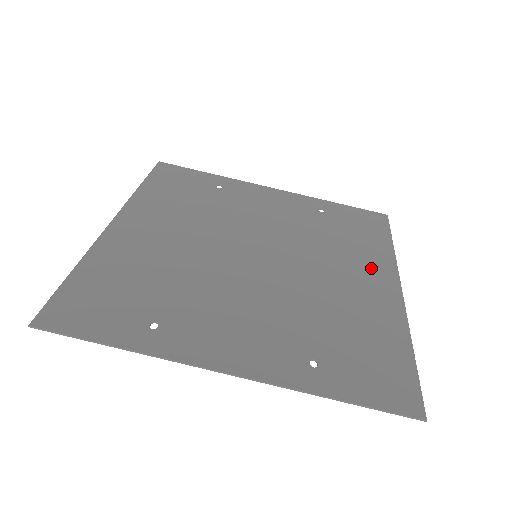
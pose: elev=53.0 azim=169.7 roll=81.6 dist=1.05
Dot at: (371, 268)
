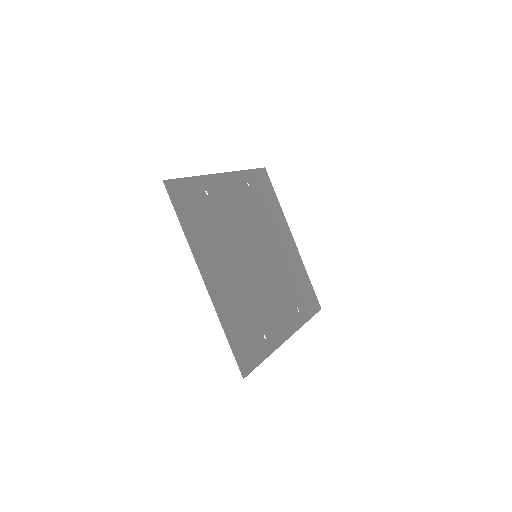
Dot at: (282, 230)
